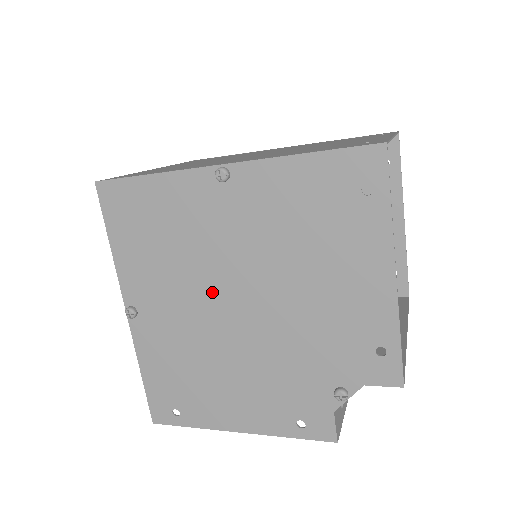
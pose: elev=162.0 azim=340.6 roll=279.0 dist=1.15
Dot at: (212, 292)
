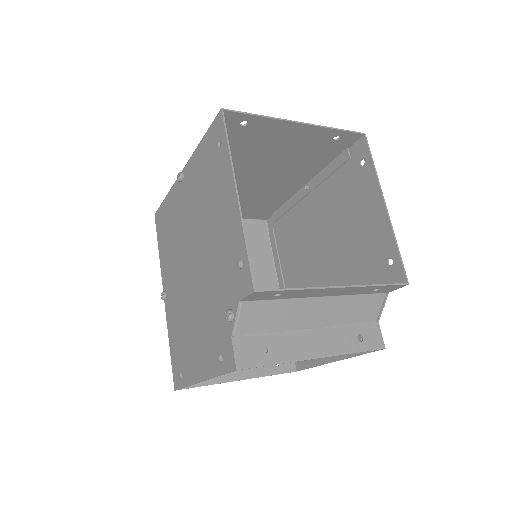
Dot at: (185, 261)
